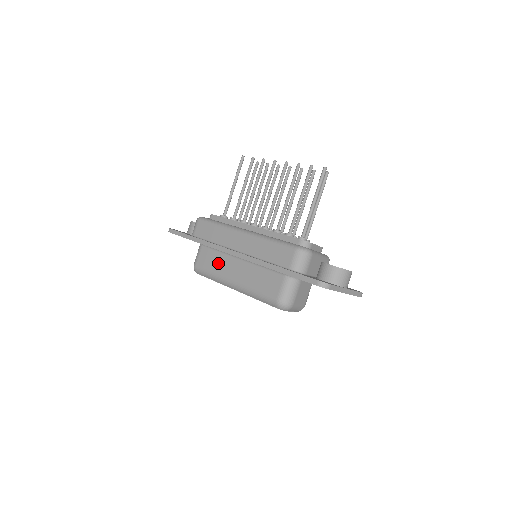
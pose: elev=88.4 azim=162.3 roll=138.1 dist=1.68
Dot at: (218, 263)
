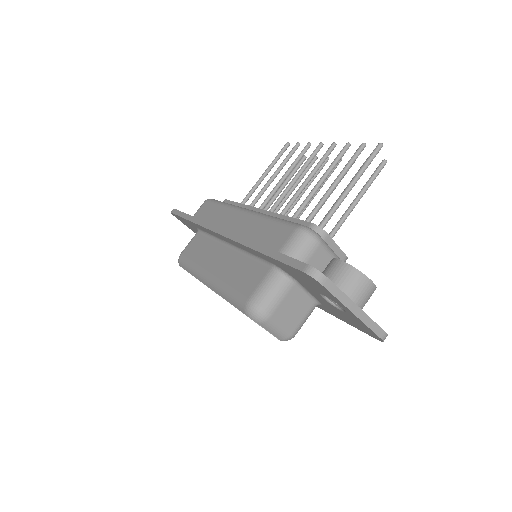
Dot at: (204, 251)
